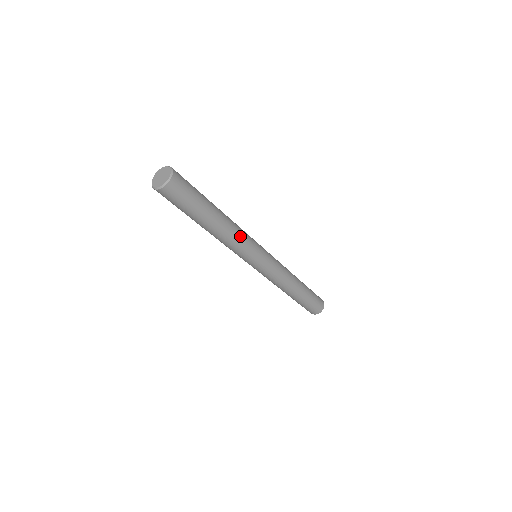
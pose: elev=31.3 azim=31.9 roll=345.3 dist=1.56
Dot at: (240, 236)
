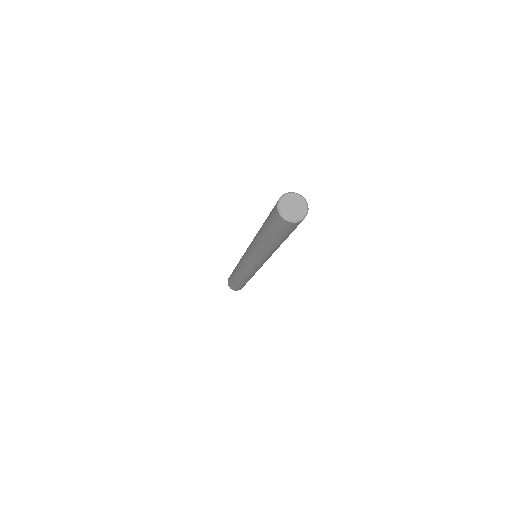
Dot at: occluded
